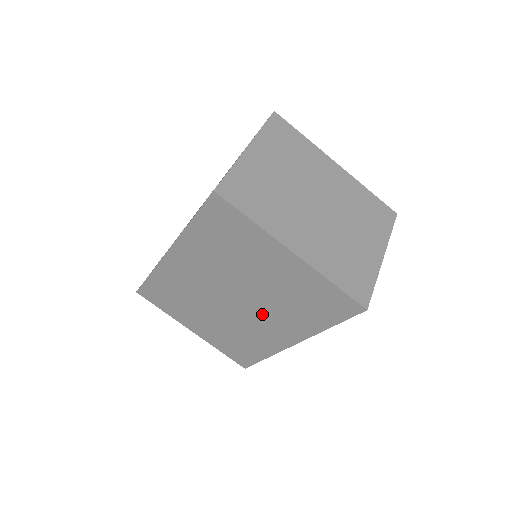
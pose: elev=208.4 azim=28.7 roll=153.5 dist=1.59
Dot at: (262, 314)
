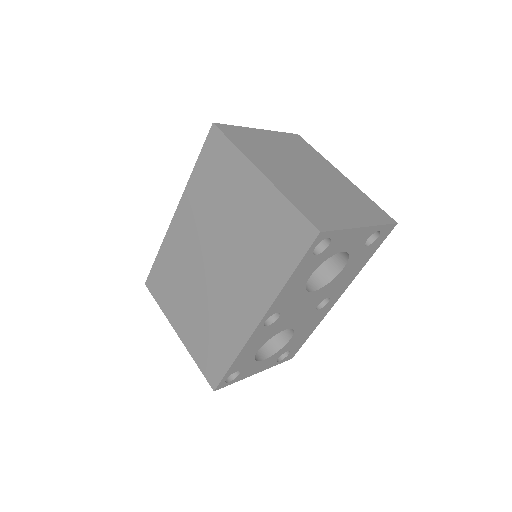
Dot at: (234, 278)
